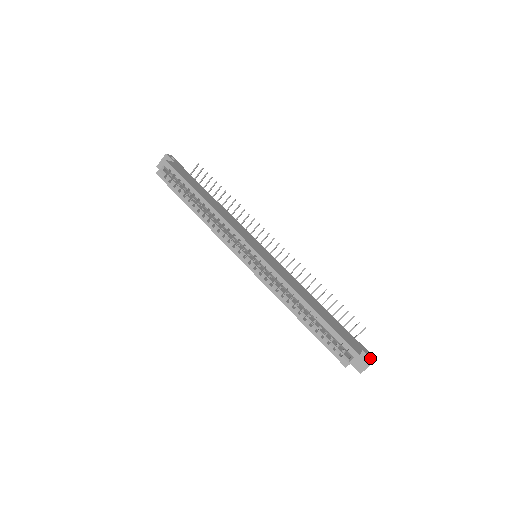
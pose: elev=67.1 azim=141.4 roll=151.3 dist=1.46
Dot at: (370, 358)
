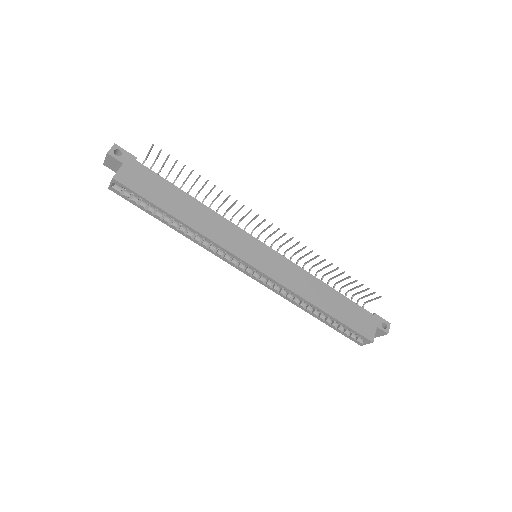
Dot at: (384, 332)
